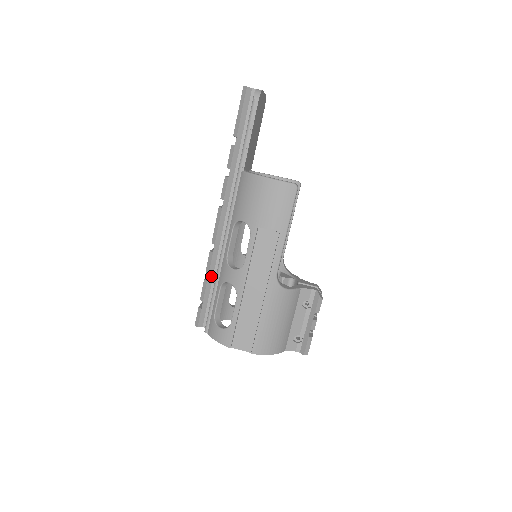
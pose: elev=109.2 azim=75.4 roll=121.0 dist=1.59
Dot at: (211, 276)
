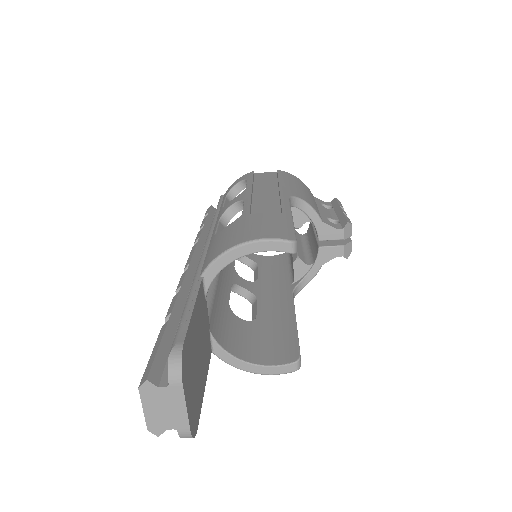
Dot at: occluded
